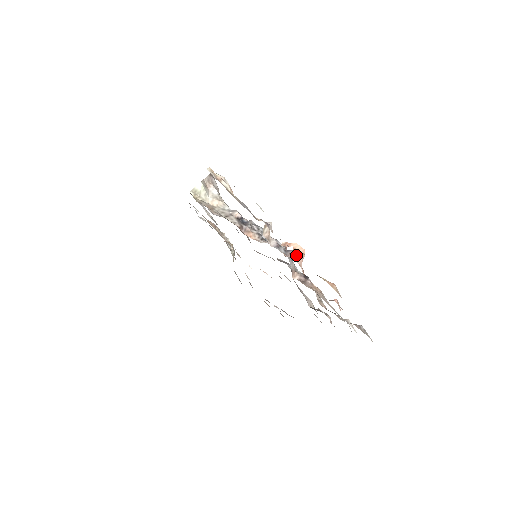
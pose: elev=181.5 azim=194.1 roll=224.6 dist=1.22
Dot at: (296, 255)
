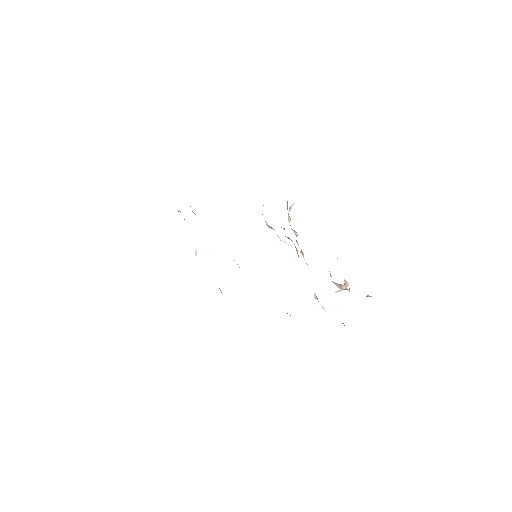
Dot at: occluded
